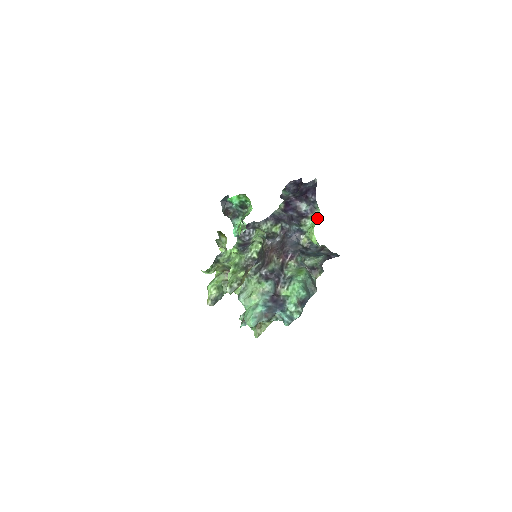
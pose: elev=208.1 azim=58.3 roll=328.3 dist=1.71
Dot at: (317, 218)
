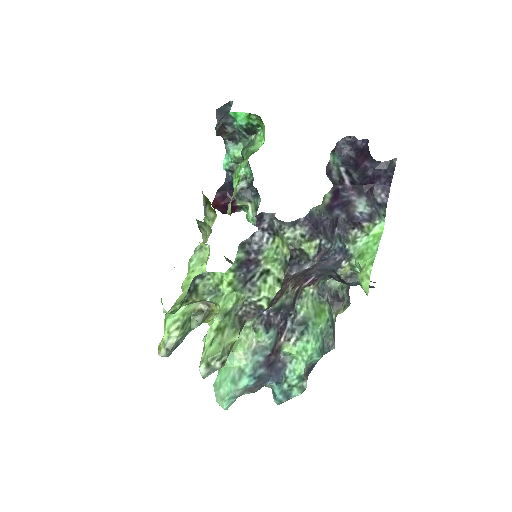
Dot at: (378, 237)
